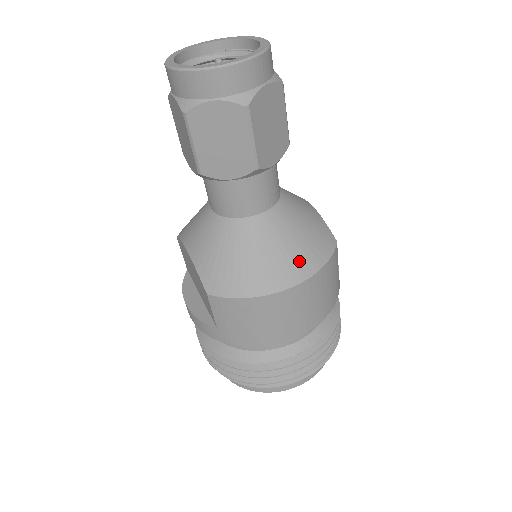
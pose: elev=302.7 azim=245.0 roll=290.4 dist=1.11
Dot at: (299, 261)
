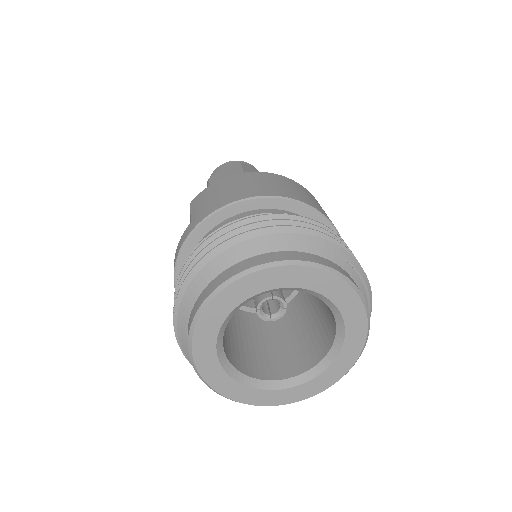
Dot at: occluded
